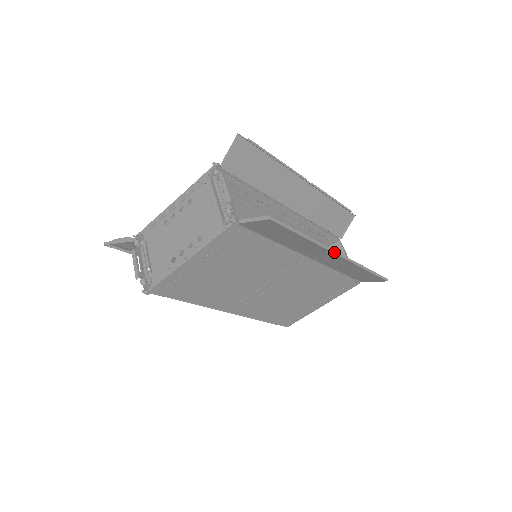
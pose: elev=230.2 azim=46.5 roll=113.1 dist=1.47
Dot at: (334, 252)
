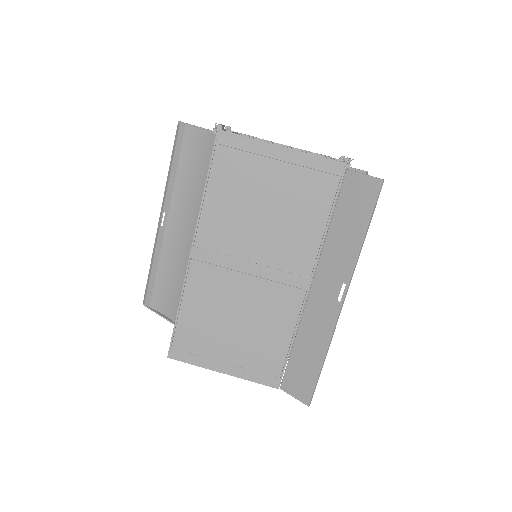
Dot at: (347, 291)
